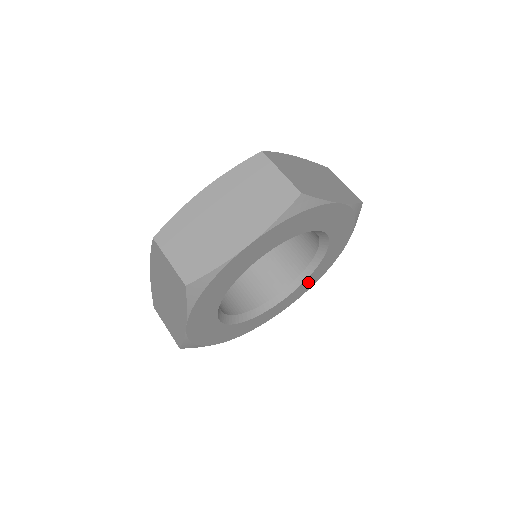
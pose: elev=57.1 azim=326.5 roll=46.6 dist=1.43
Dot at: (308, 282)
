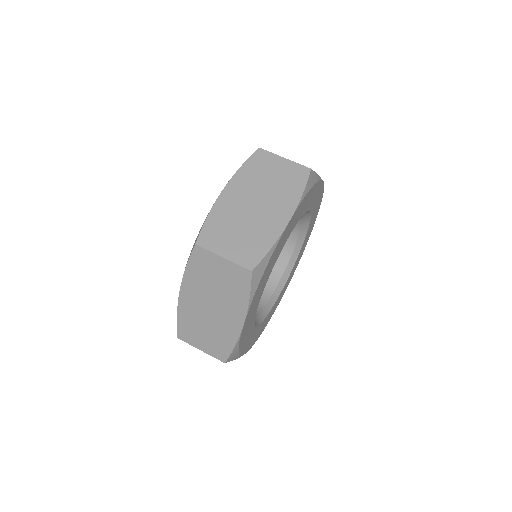
Dot at: (312, 219)
